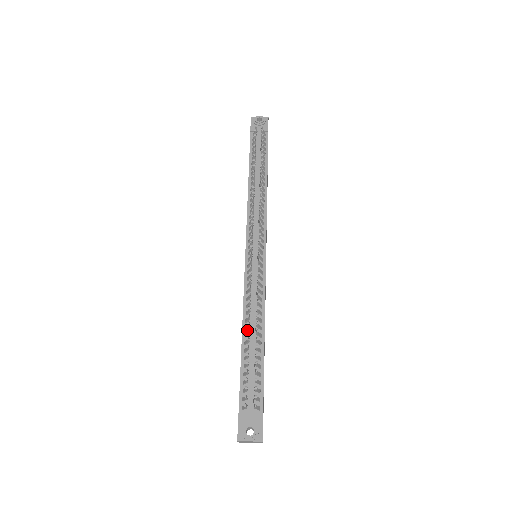
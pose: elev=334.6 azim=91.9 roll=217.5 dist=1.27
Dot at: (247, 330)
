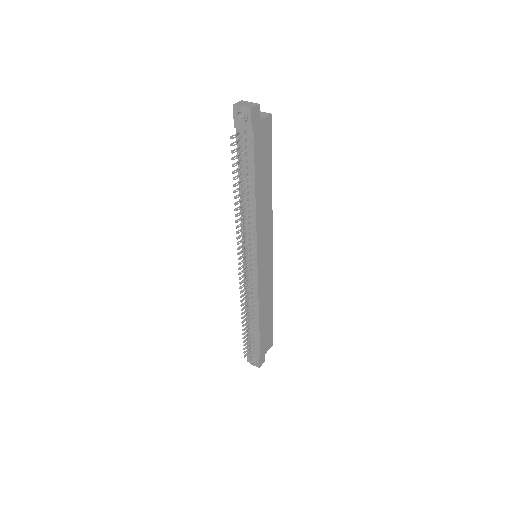
Dot at: occluded
